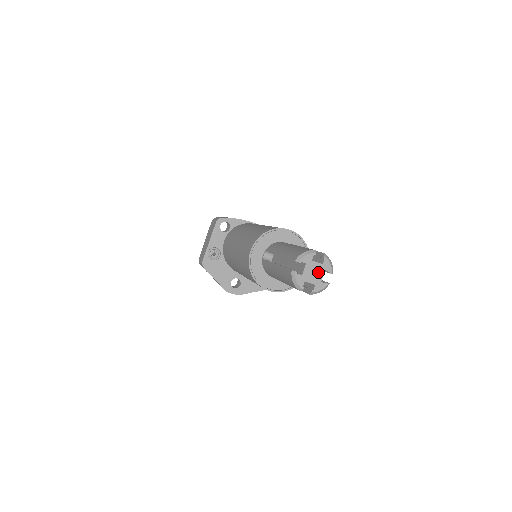
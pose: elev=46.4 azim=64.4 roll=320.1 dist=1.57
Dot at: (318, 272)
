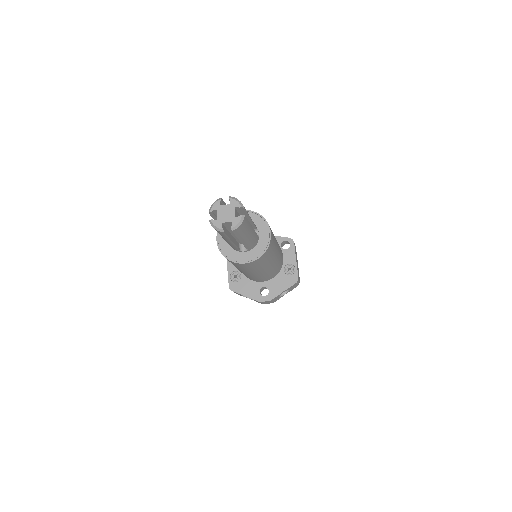
Dot at: (229, 211)
